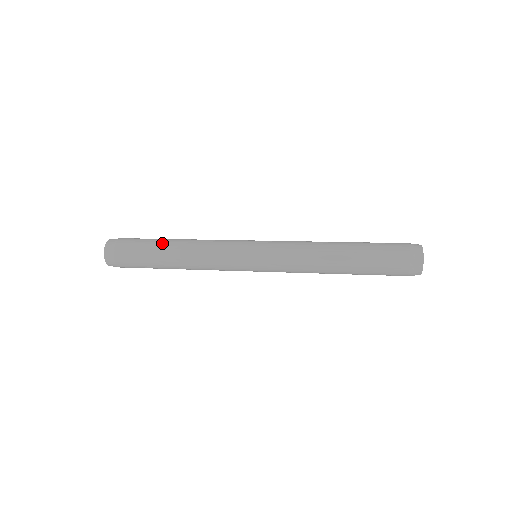
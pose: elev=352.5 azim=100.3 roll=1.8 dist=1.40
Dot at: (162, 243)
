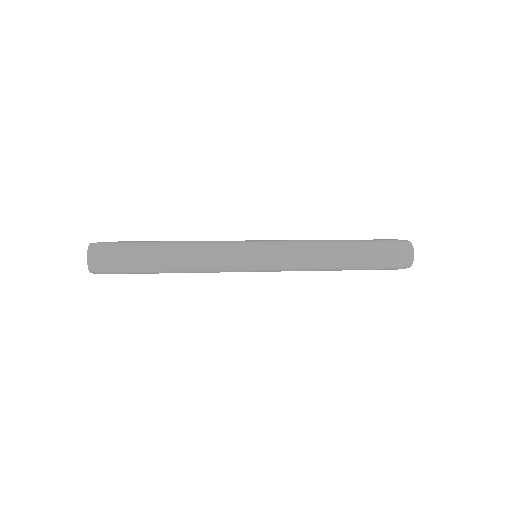
Dot at: (156, 252)
